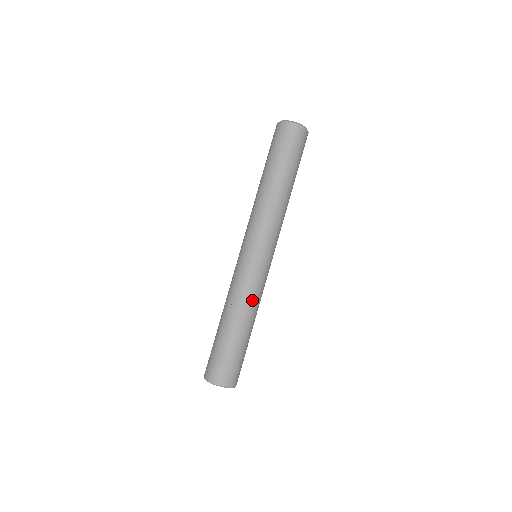
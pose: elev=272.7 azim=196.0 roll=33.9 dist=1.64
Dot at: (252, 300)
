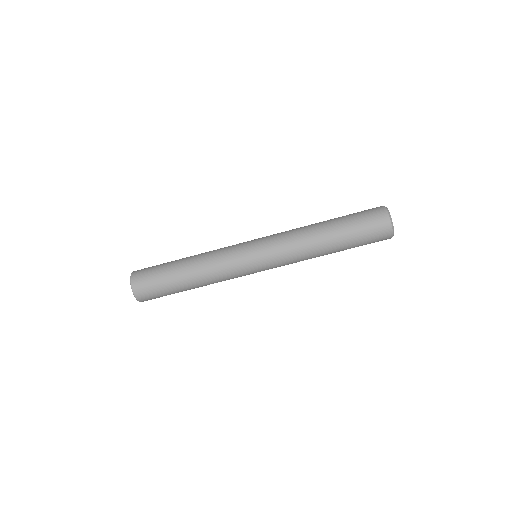
Dot at: occluded
